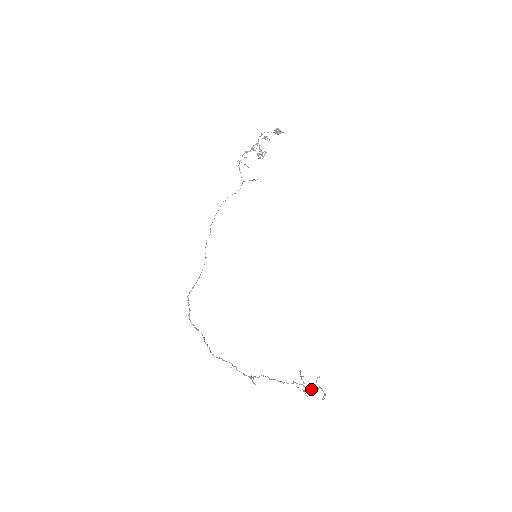
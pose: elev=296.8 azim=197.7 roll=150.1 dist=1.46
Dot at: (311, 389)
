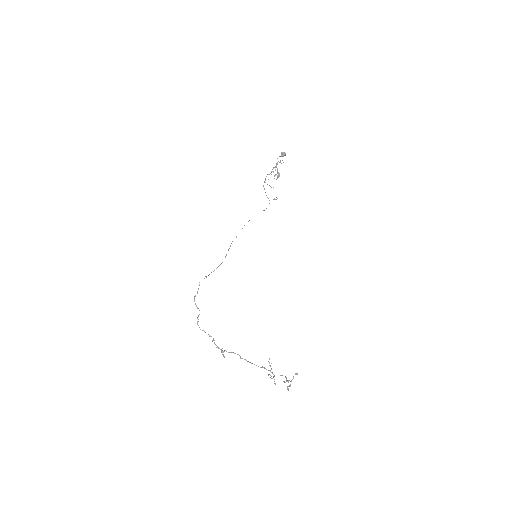
Dot at: (284, 381)
